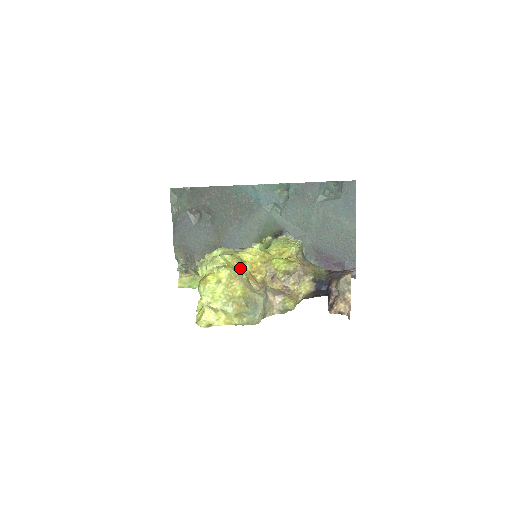
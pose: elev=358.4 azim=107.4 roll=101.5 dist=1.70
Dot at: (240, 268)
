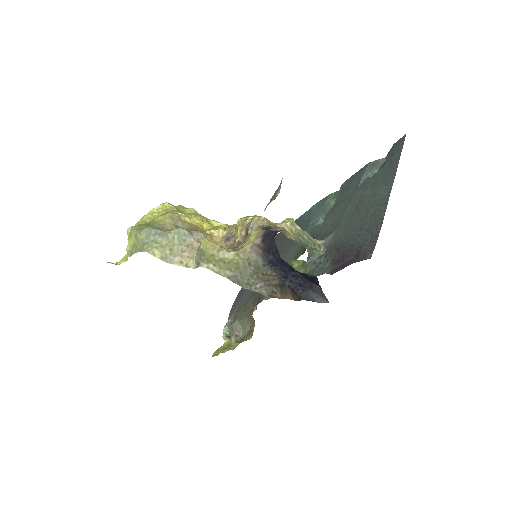
Dot at: (190, 215)
